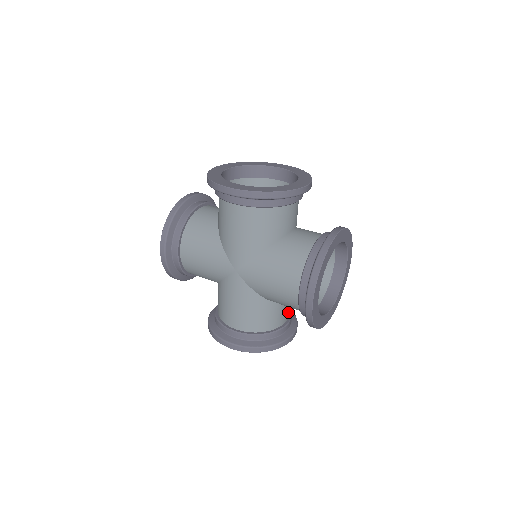
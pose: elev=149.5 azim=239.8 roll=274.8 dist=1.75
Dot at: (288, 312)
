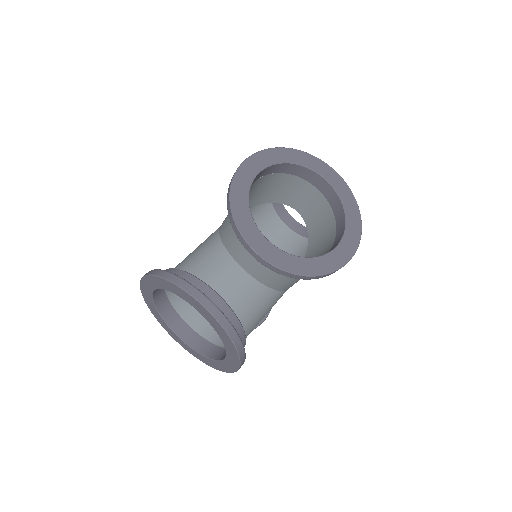
Dot at: (233, 300)
